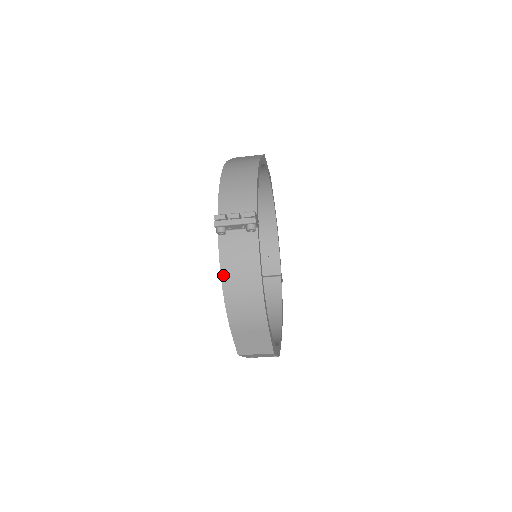
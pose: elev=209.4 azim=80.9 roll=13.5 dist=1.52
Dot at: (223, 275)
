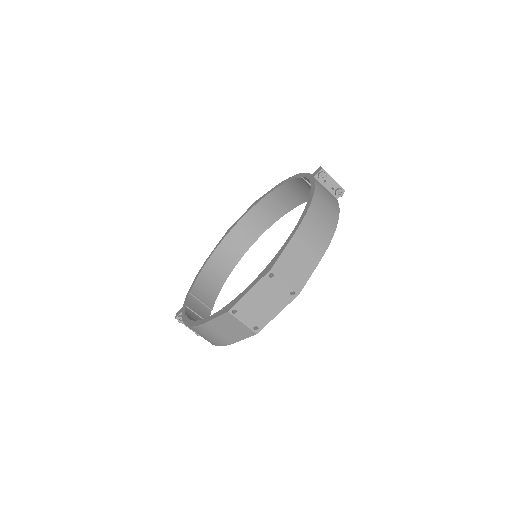
Dot at: (316, 194)
